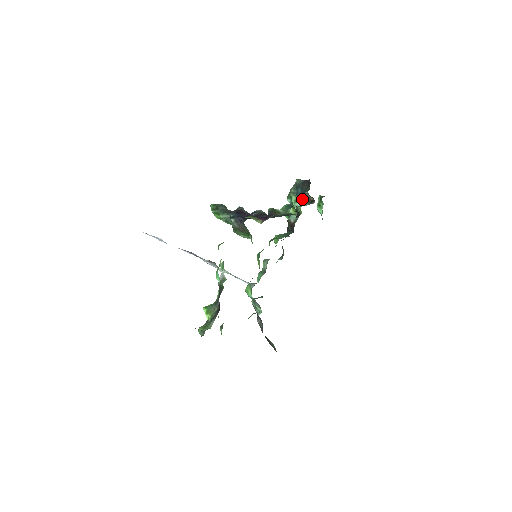
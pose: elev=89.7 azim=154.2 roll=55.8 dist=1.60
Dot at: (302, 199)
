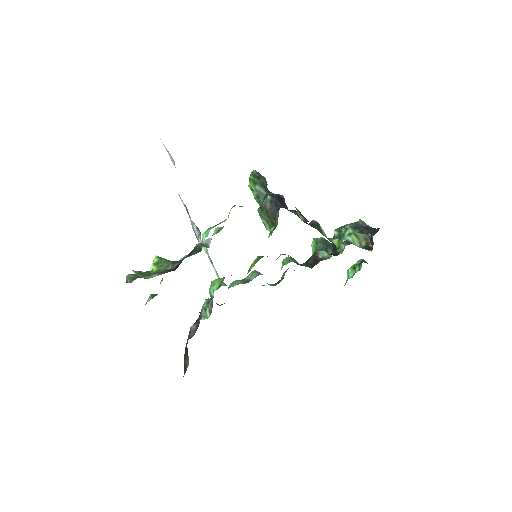
Dot at: (359, 238)
